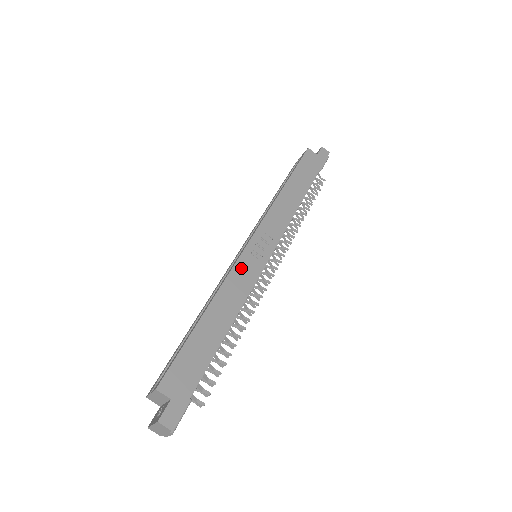
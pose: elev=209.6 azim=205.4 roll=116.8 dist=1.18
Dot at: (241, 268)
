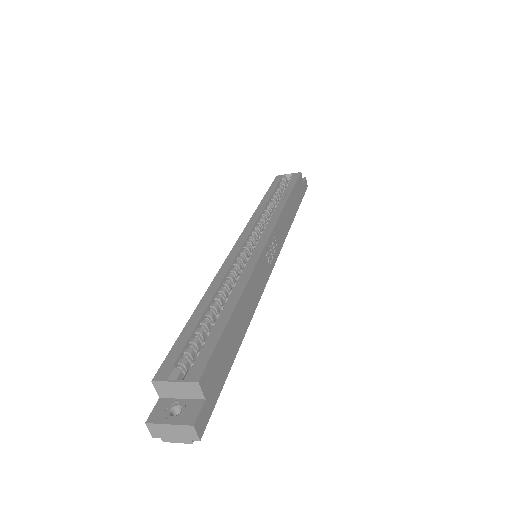
Dot at: (261, 266)
